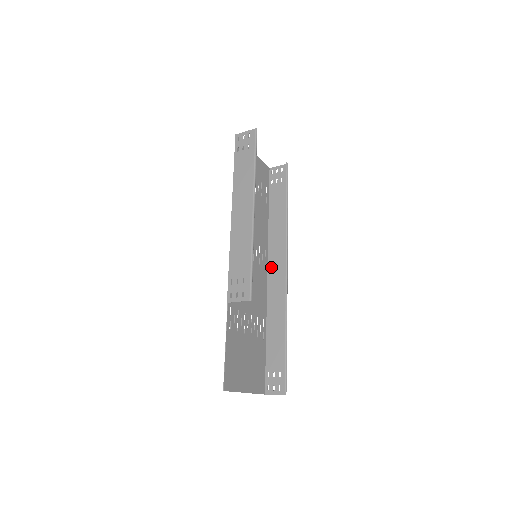
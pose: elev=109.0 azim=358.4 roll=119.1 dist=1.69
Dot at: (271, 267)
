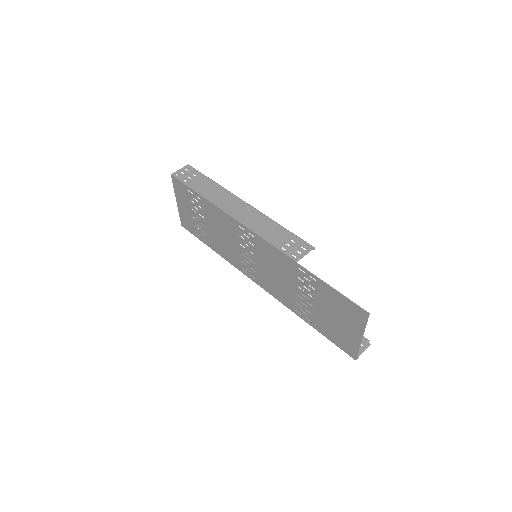
Dot at: occluded
